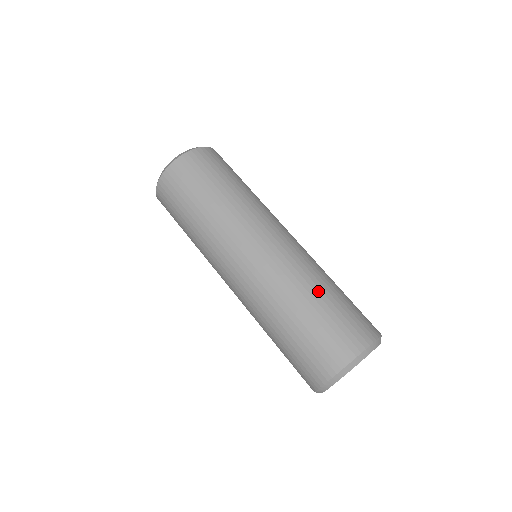
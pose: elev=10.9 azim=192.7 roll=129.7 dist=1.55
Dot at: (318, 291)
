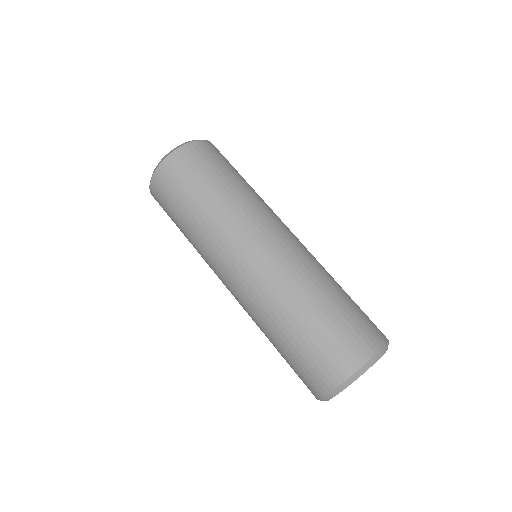
Dot at: occluded
